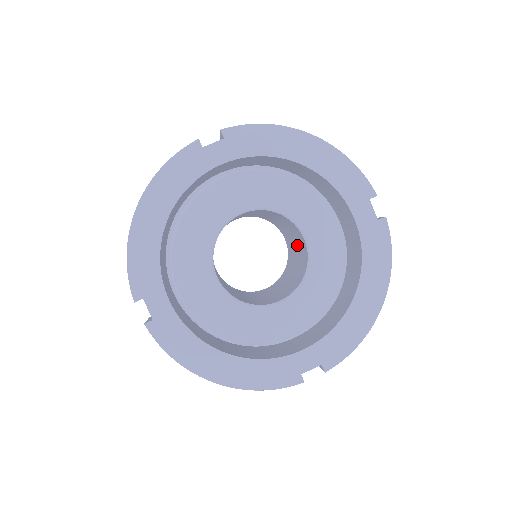
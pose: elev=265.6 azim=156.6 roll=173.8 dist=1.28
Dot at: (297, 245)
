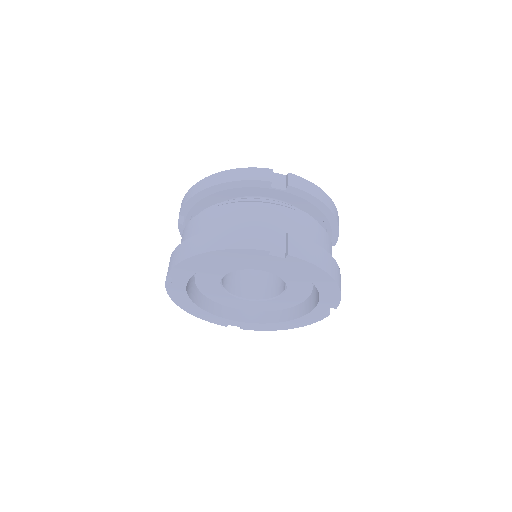
Dot at: occluded
